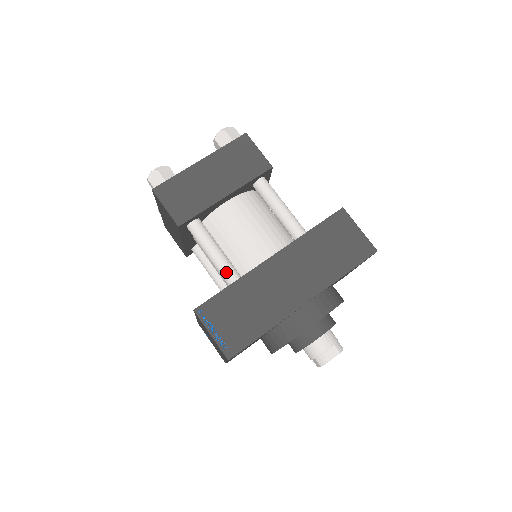
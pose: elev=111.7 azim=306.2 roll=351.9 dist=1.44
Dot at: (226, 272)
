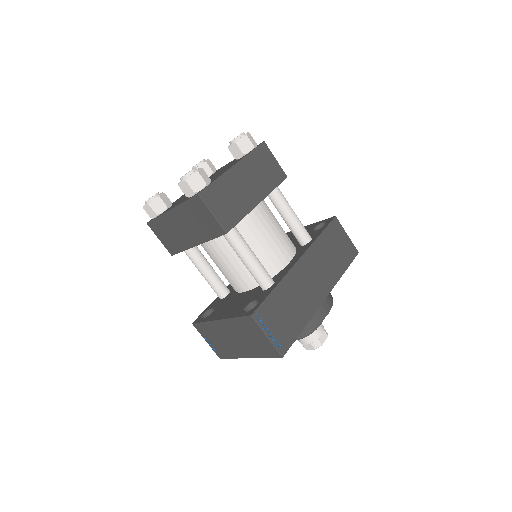
Dot at: (264, 276)
